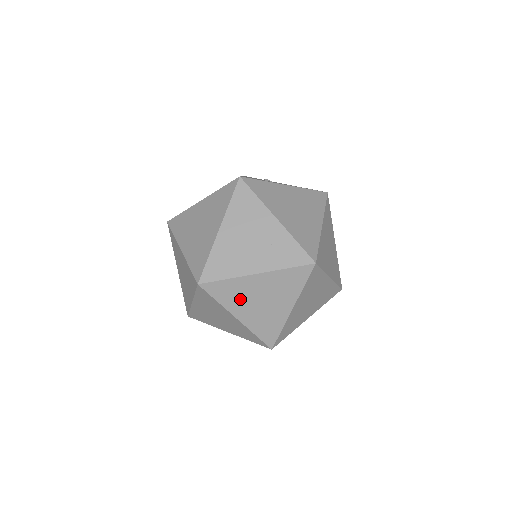
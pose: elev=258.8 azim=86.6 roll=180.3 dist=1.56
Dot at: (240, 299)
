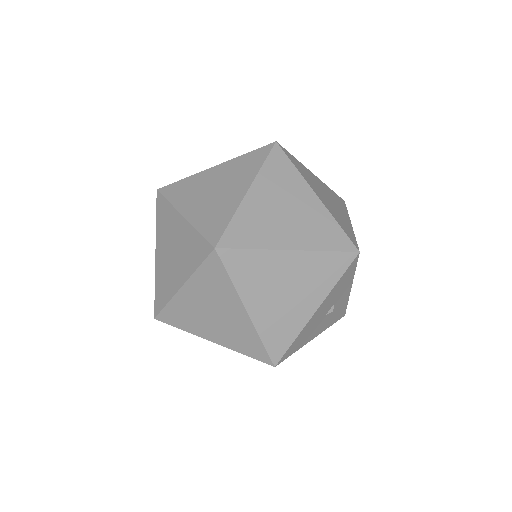
Dot at: (267, 227)
